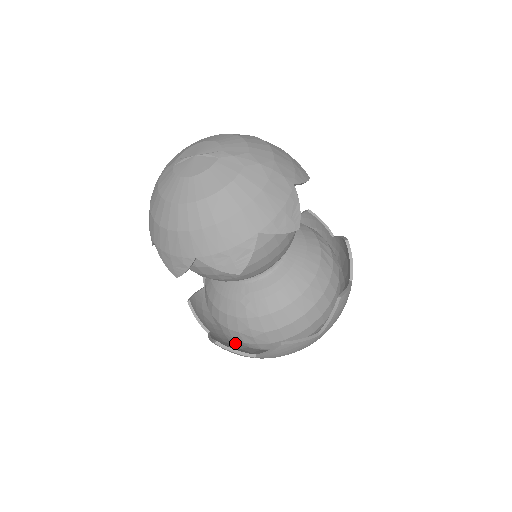
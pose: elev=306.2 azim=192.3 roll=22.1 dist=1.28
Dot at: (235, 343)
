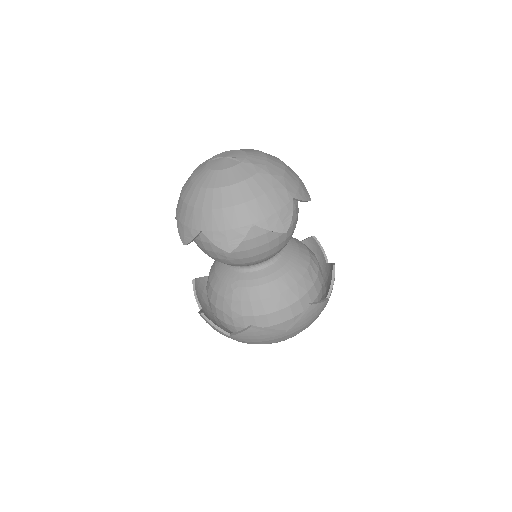
Dot at: (220, 325)
